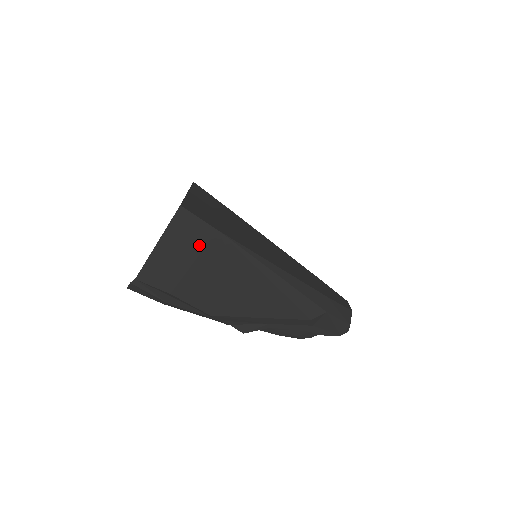
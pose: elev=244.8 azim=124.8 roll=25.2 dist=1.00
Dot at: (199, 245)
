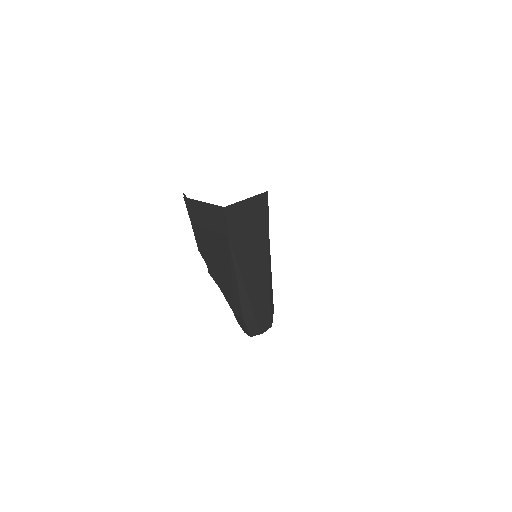
Dot at: (217, 229)
